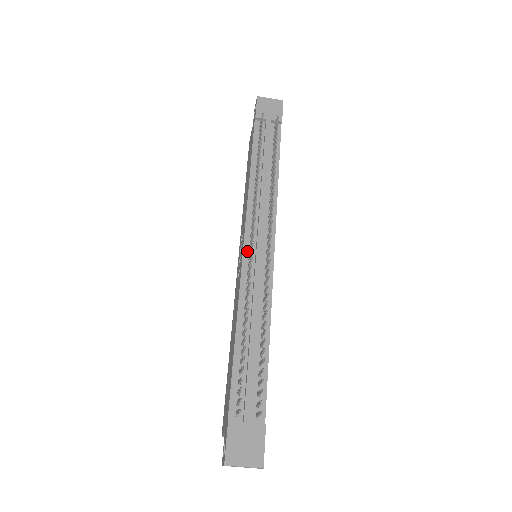
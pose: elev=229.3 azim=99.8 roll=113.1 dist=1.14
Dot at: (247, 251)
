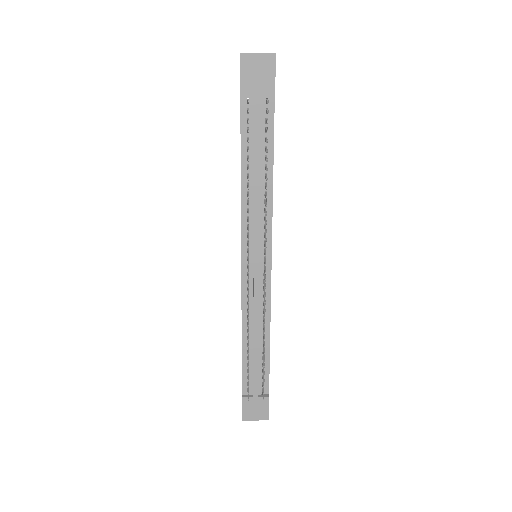
Dot at: (245, 268)
